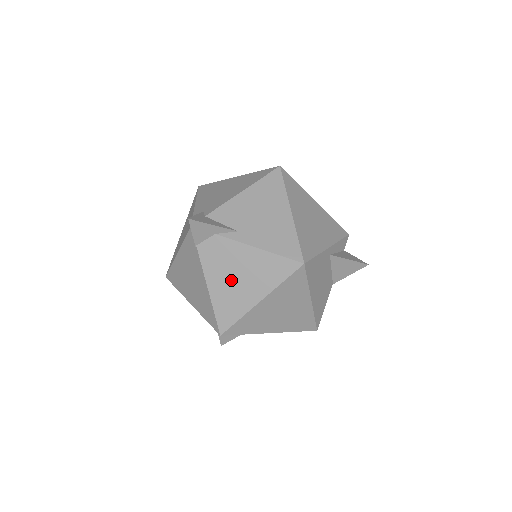
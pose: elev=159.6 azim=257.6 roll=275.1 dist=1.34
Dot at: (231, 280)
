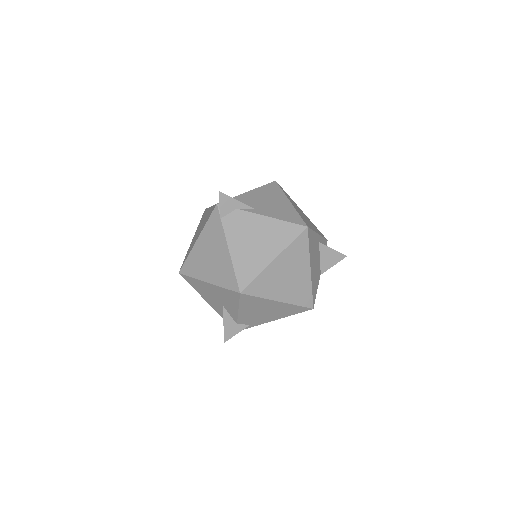
Dot at: (249, 244)
